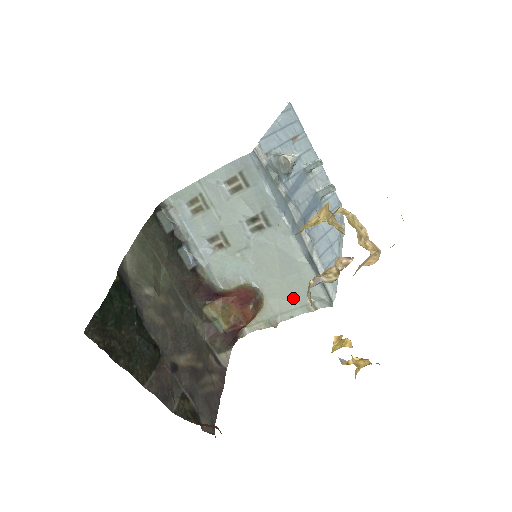
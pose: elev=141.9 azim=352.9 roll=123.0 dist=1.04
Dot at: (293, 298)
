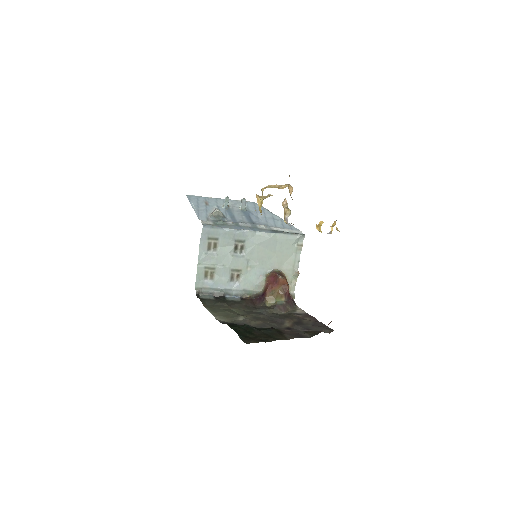
Dot at: (289, 254)
